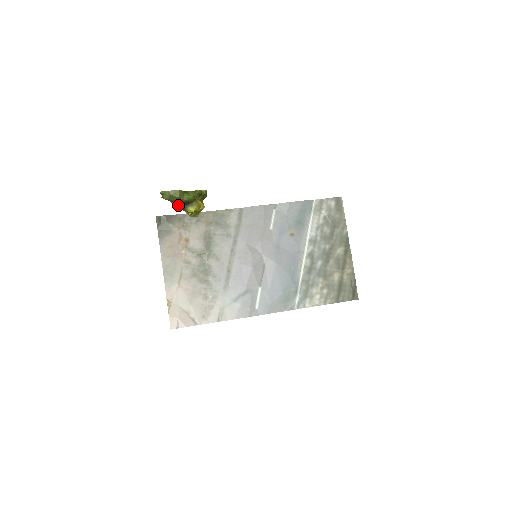
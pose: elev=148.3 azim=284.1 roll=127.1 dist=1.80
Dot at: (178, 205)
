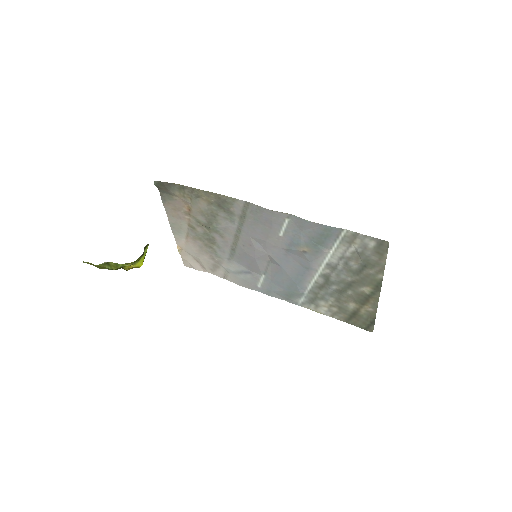
Dot at: occluded
